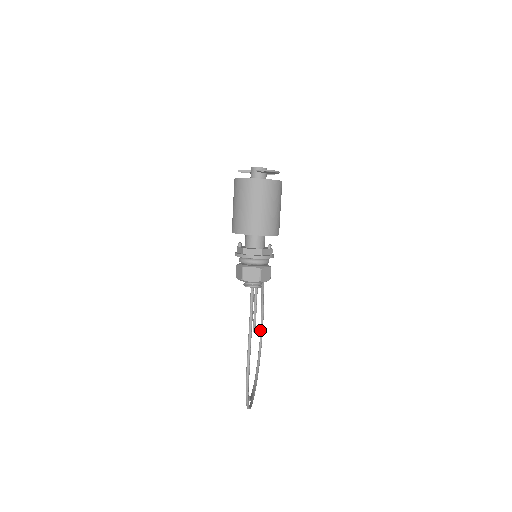
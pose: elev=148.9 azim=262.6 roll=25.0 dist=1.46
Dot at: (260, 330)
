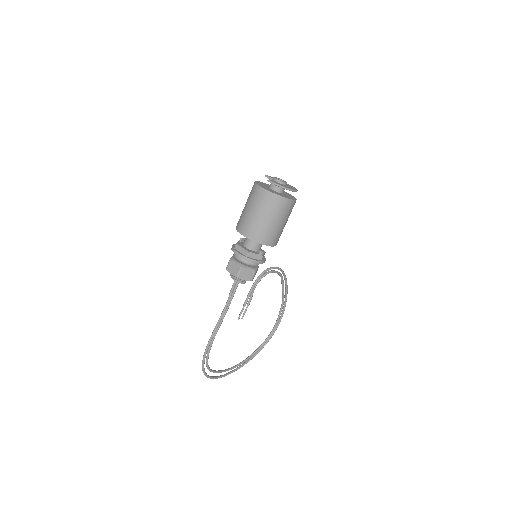
Dot at: (274, 325)
